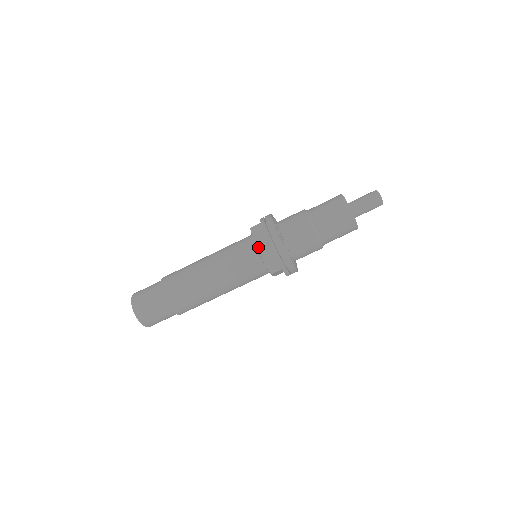
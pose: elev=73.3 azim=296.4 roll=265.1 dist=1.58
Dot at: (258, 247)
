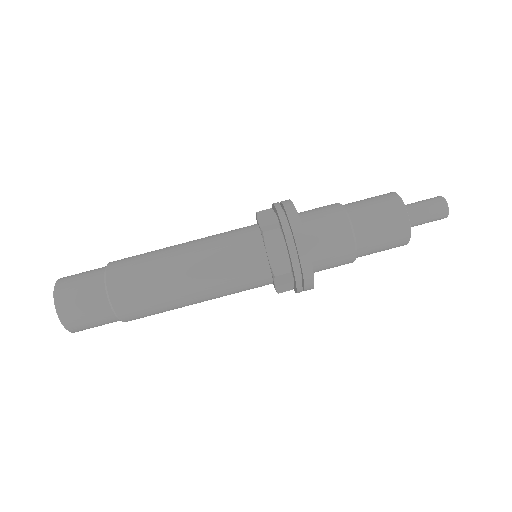
Dot at: (275, 273)
